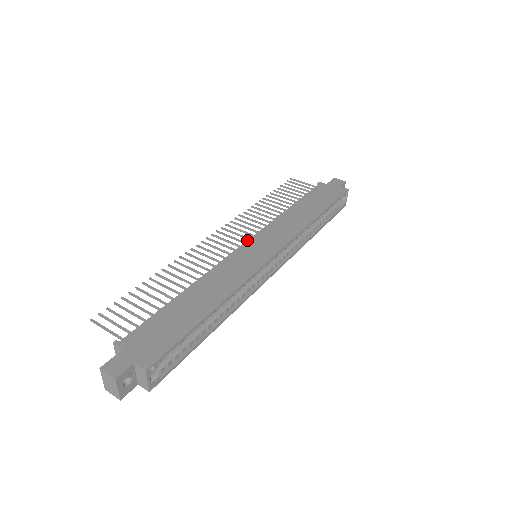
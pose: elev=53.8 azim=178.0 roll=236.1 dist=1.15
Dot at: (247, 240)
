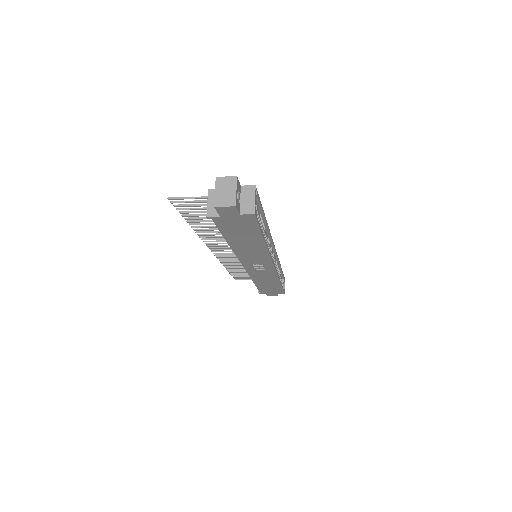
Dot at: occluded
